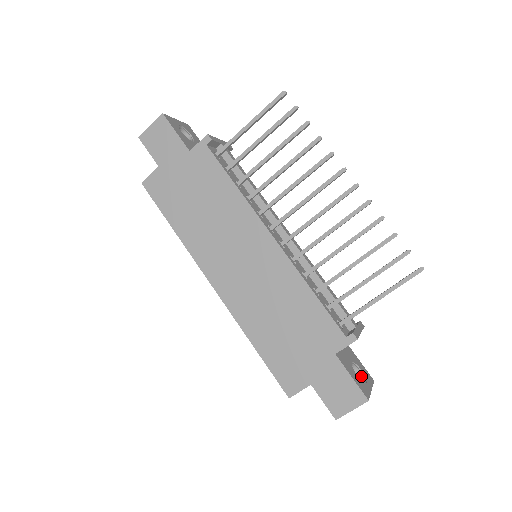
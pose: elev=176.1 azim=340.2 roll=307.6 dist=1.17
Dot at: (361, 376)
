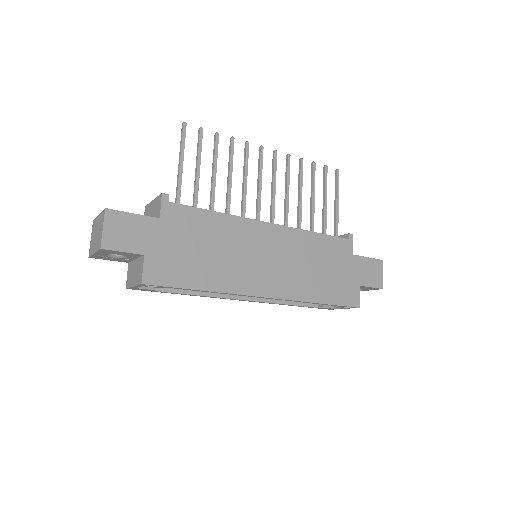
Dot at: occluded
